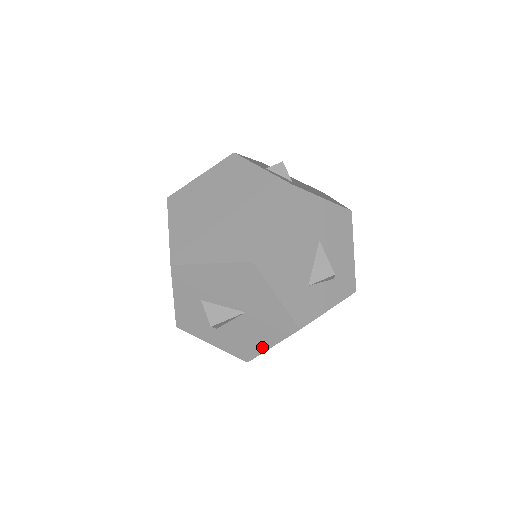
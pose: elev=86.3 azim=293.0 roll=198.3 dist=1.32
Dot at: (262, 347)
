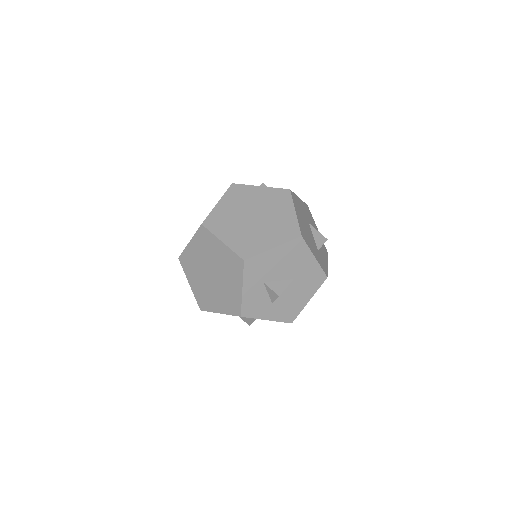
Dot at: (303, 304)
